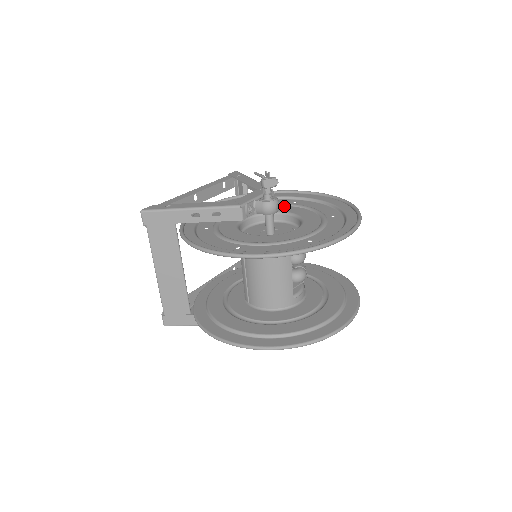
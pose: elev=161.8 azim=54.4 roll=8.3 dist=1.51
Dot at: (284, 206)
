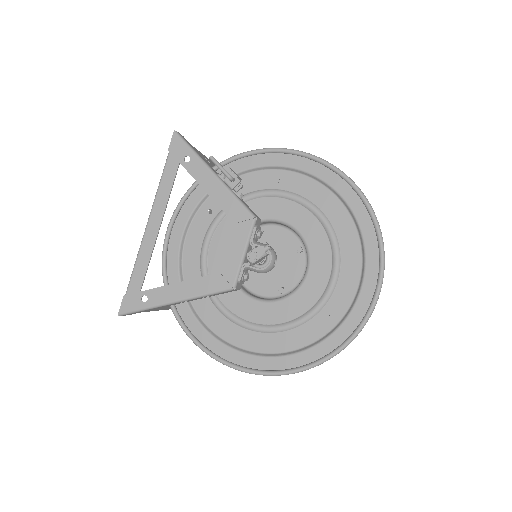
Dot at: (270, 199)
